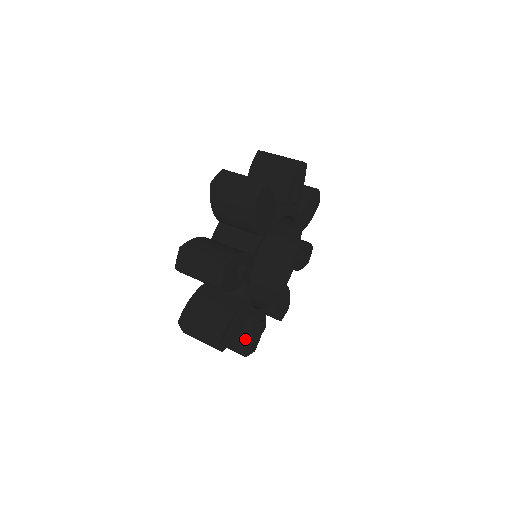
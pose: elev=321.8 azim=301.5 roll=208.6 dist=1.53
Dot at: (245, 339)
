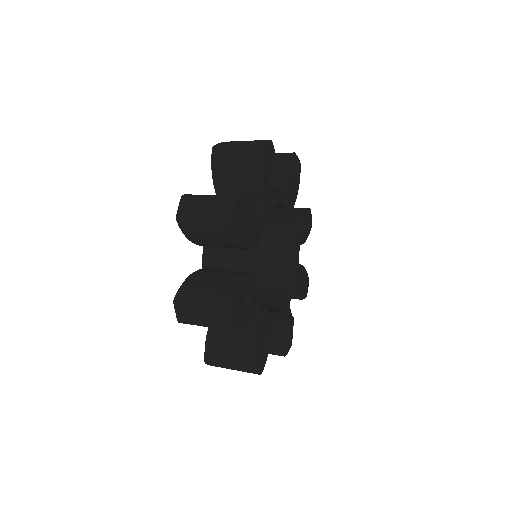
Dot at: (278, 343)
